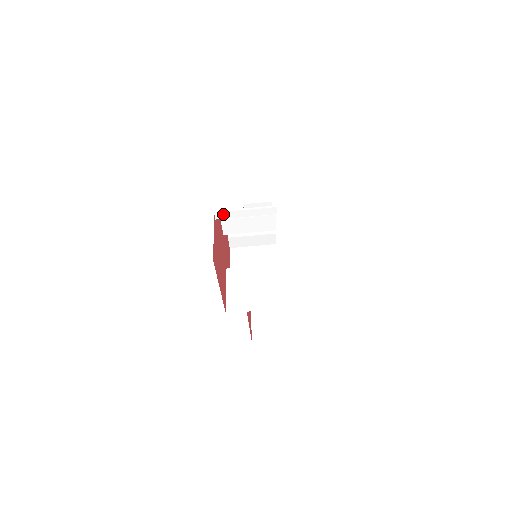
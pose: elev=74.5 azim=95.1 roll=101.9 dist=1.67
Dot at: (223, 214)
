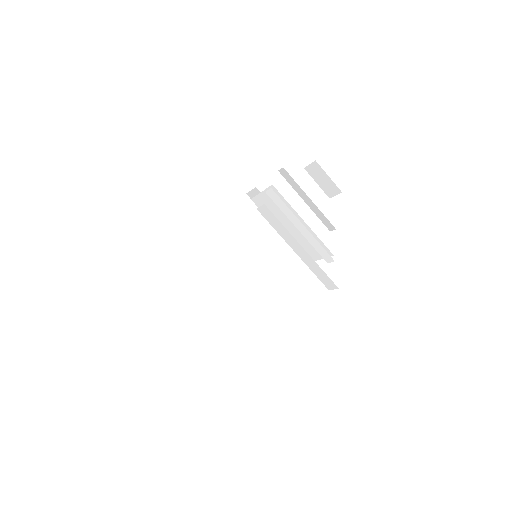
Dot at: (272, 217)
